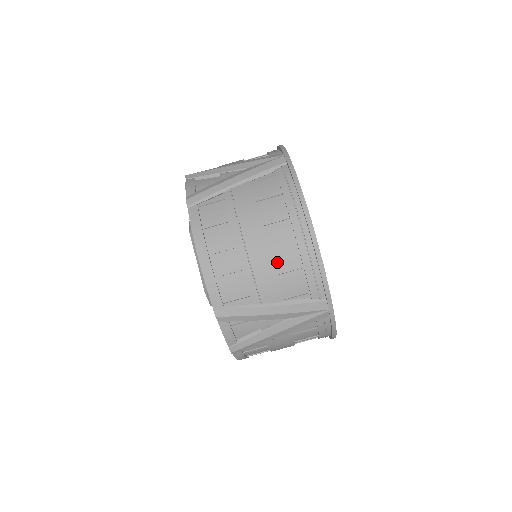
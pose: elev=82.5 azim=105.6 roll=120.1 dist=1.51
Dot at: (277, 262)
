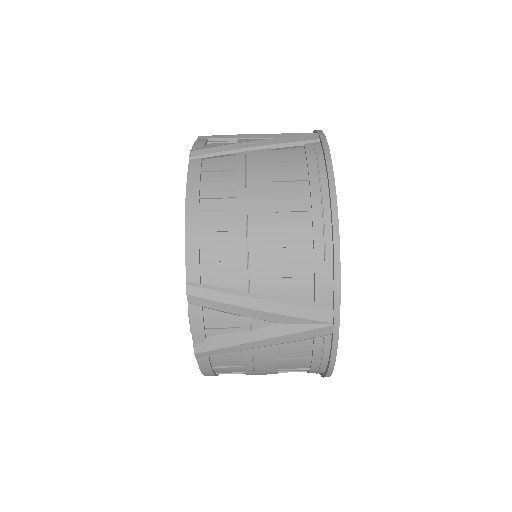
Dot at: occluded
